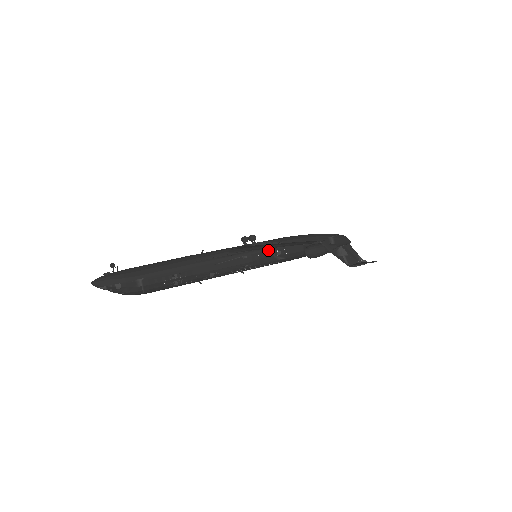
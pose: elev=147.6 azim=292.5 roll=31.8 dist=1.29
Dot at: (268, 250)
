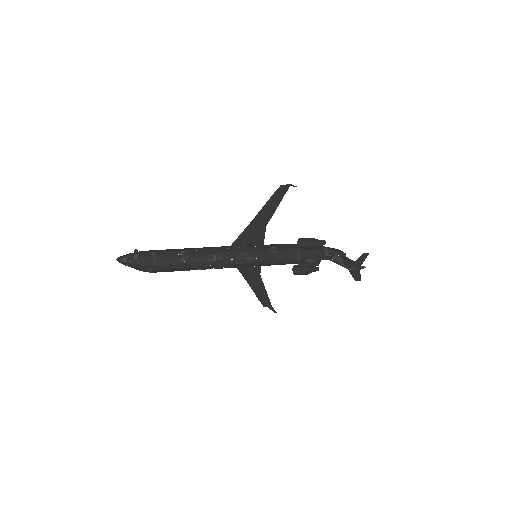
Dot at: (264, 246)
